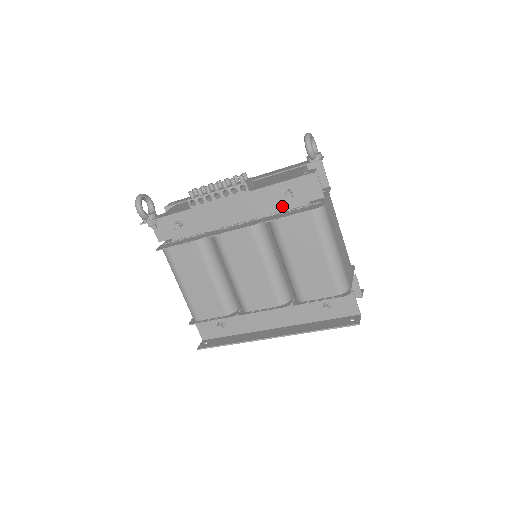
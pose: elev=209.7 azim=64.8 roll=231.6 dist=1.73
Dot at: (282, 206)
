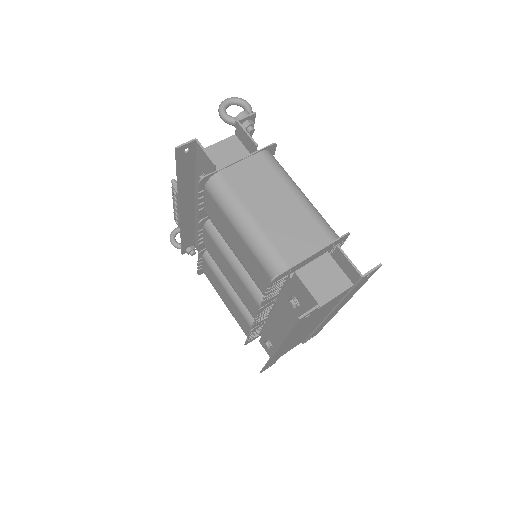
Dot at: occluded
